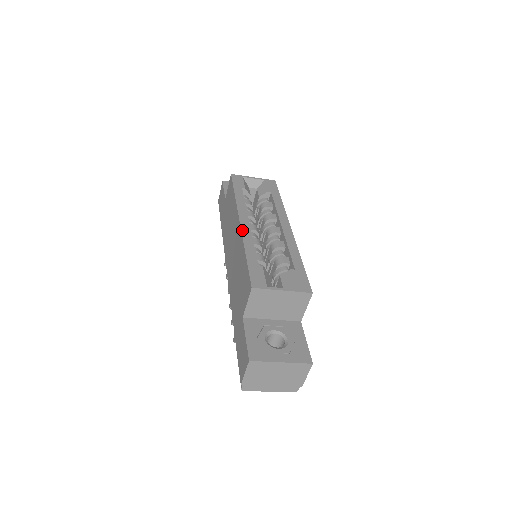
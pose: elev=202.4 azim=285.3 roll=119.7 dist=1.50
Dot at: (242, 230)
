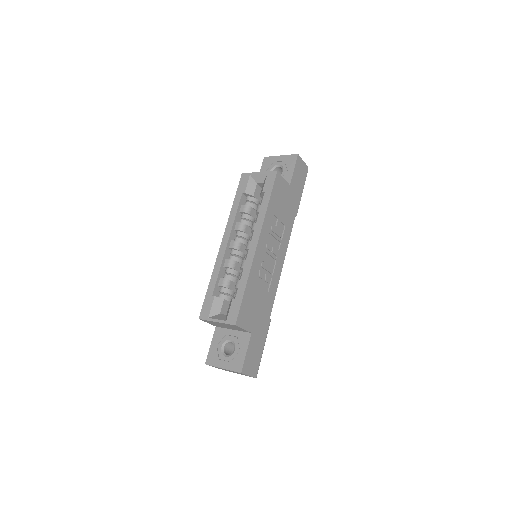
Dot at: (218, 254)
